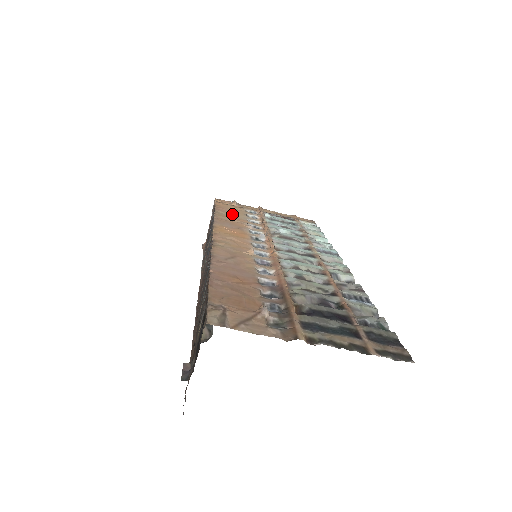
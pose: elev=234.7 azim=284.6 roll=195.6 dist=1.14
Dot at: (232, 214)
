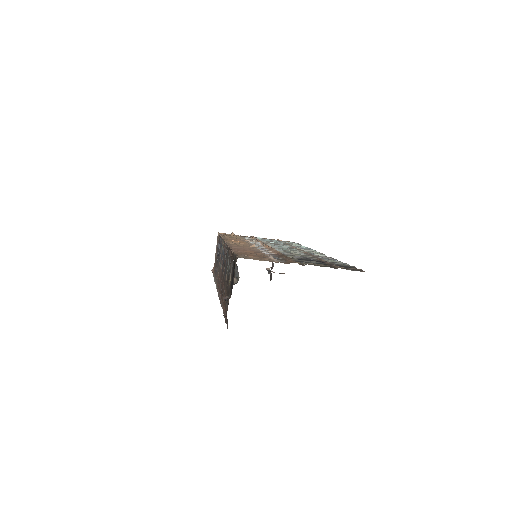
Dot at: (233, 237)
